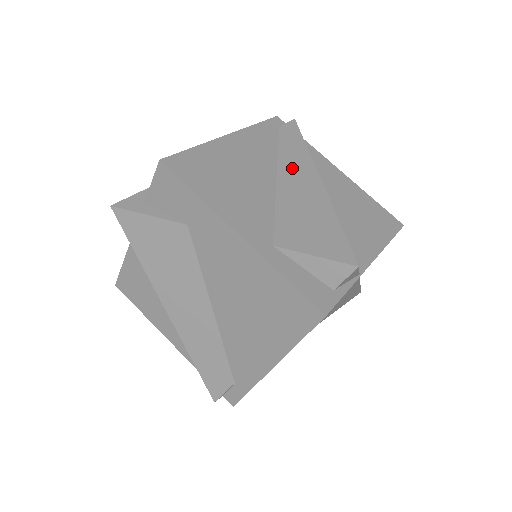
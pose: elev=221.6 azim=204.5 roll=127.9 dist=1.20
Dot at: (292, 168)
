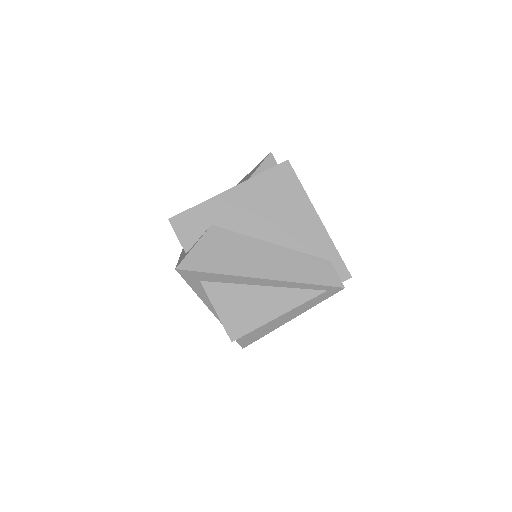
Dot at: occluded
